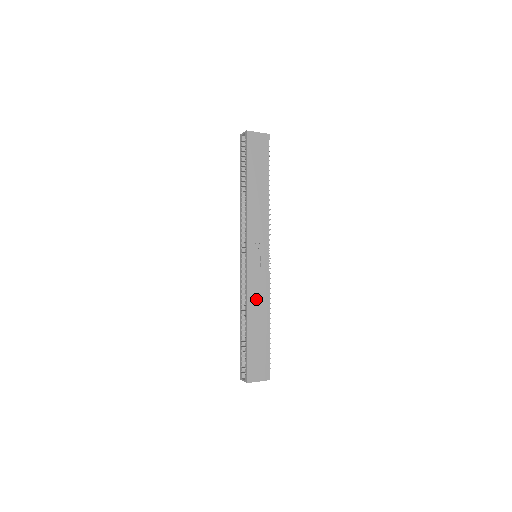
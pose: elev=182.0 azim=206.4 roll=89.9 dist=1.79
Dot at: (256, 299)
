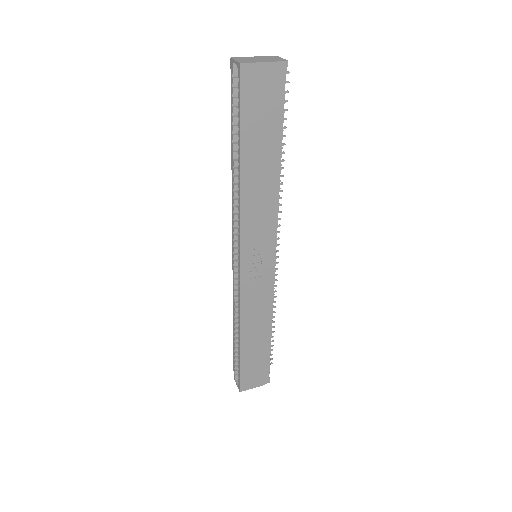
Dot at: (253, 313)
